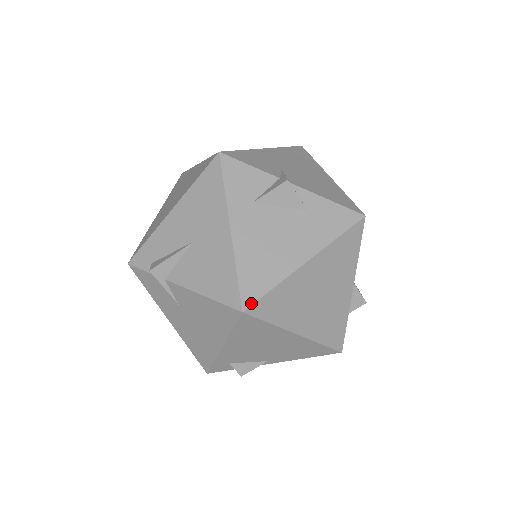
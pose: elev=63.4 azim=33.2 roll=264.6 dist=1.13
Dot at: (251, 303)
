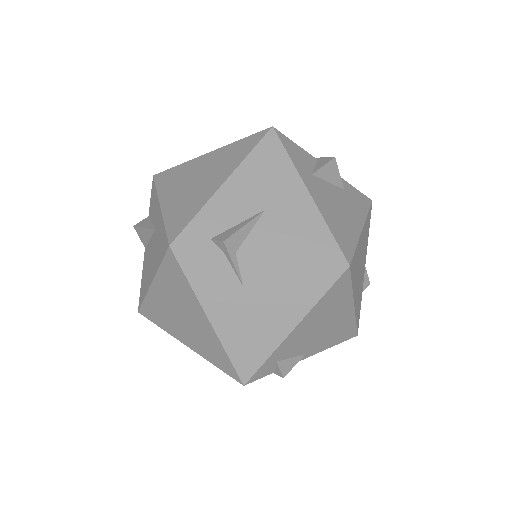
Dot at: (351, 258)
